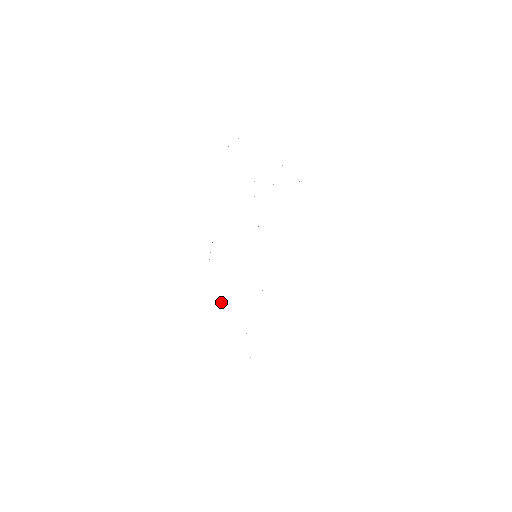
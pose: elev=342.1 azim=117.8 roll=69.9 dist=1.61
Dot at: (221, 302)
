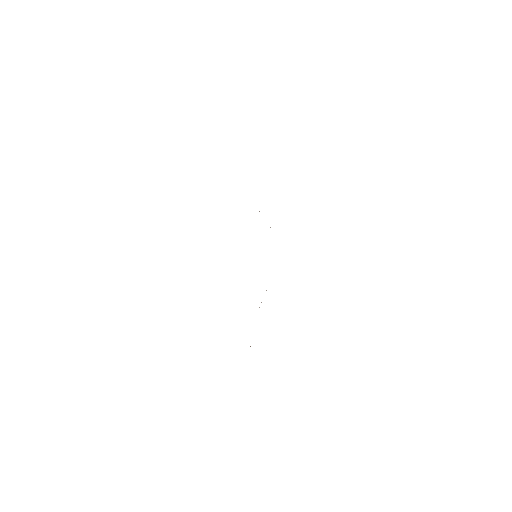
Dot at: occluded
